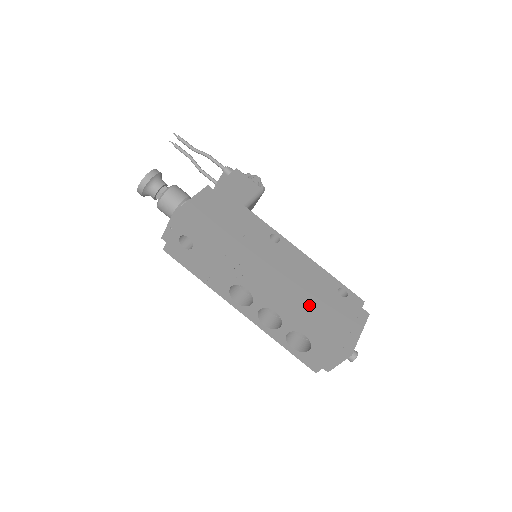
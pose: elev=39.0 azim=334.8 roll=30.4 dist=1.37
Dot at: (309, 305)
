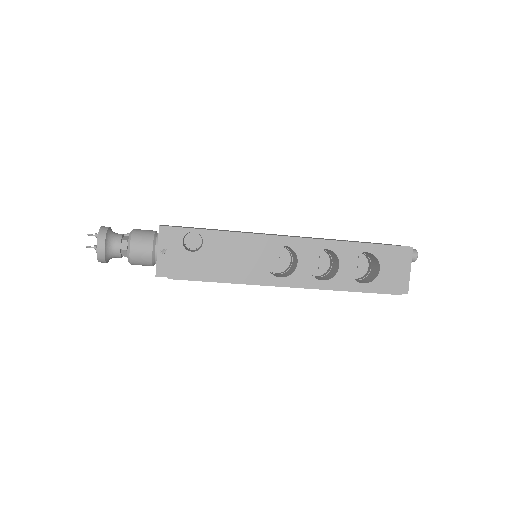
Dot at: (341, 240)
